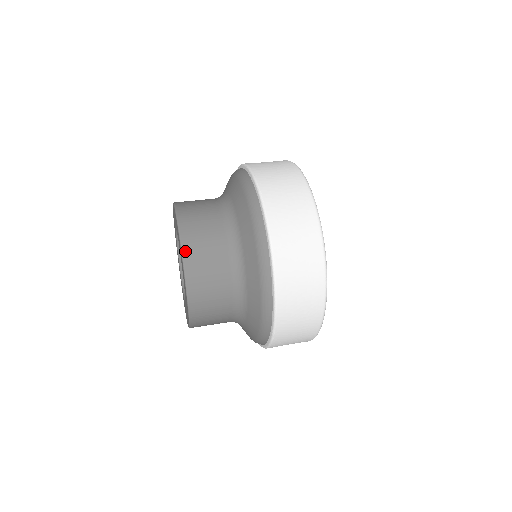
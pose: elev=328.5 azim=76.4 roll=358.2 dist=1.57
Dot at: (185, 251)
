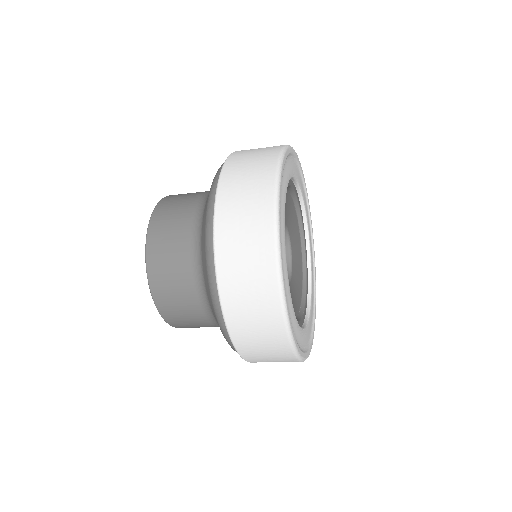
Dot at: (170, 195)
